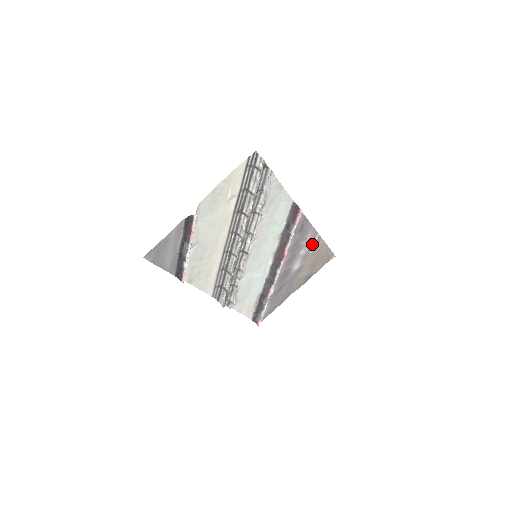
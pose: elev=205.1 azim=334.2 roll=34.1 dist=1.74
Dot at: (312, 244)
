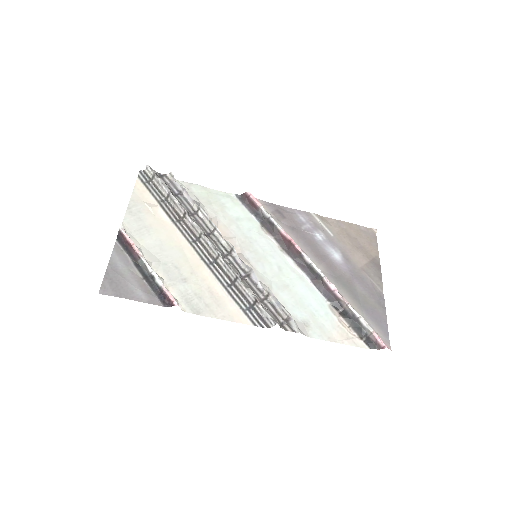
Dot at: (320, 226)
